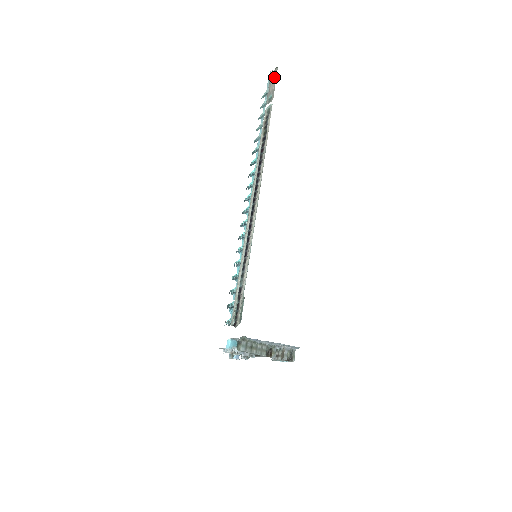
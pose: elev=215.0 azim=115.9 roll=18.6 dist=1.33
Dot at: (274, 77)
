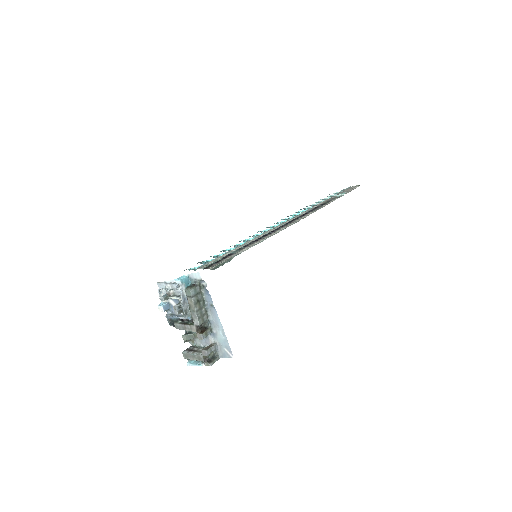
Dot at: (353, 188)
